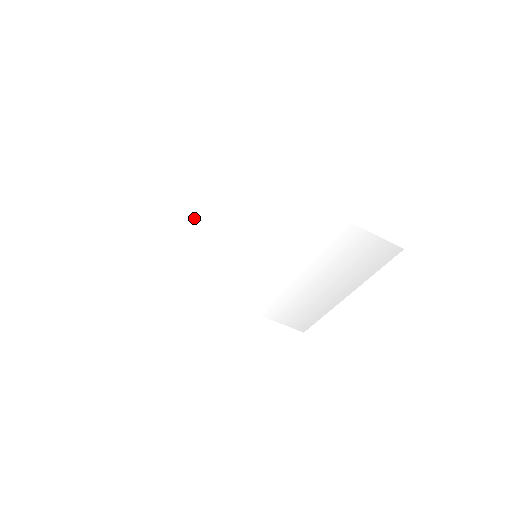
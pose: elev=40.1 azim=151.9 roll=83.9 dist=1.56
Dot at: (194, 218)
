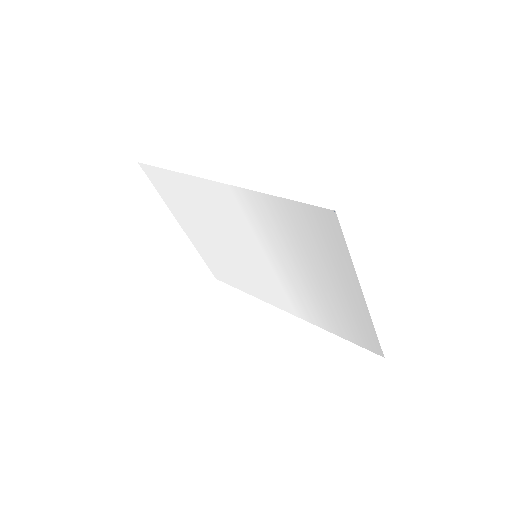
Dot at: (199, 227)
